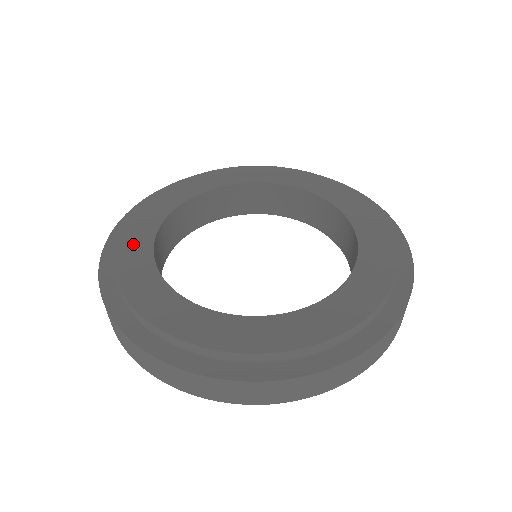
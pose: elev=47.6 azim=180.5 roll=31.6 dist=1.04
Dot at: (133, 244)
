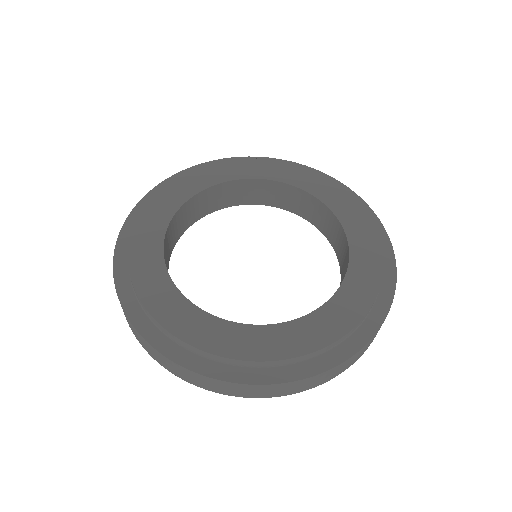
Dot at: (150, 222)
